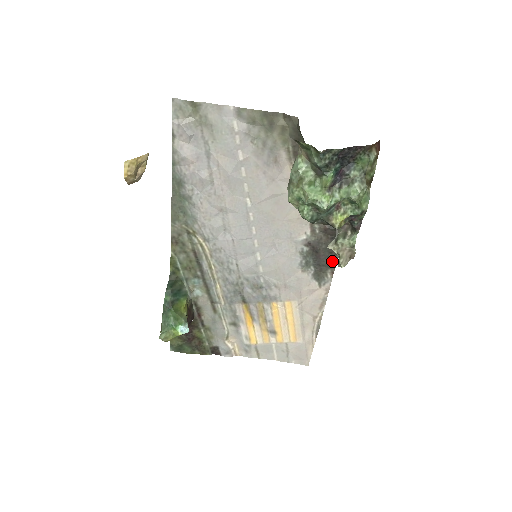
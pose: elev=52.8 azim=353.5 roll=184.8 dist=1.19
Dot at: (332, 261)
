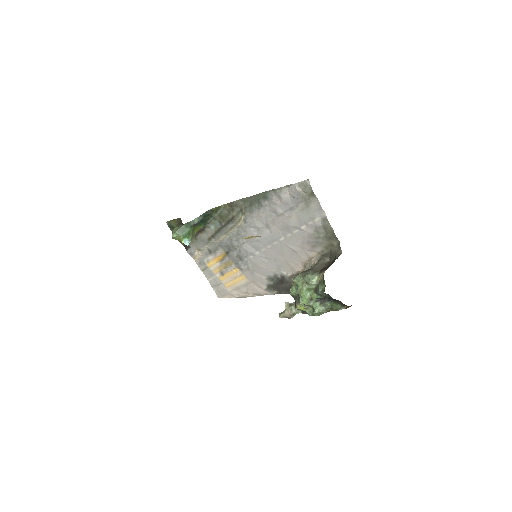
Dot at: (283, 292)
